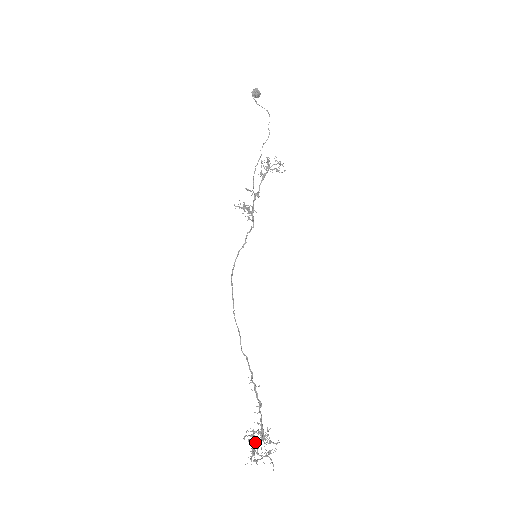
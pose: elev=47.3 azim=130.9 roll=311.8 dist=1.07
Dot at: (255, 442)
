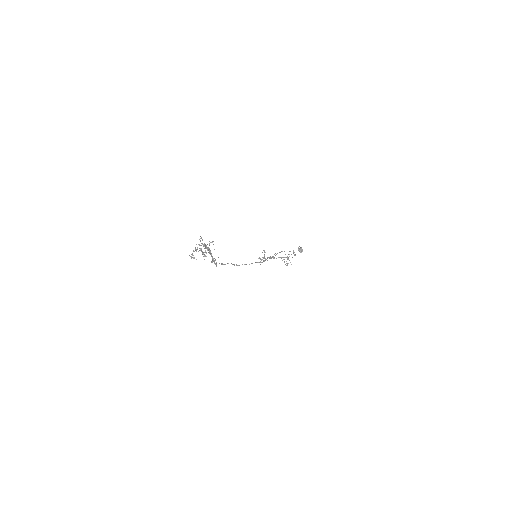
Dot at: (202, 244)
